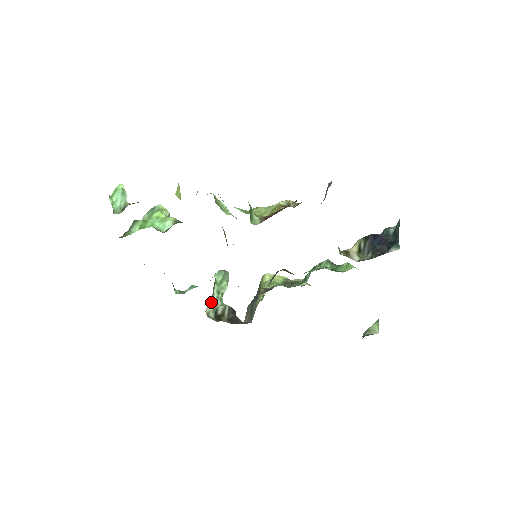
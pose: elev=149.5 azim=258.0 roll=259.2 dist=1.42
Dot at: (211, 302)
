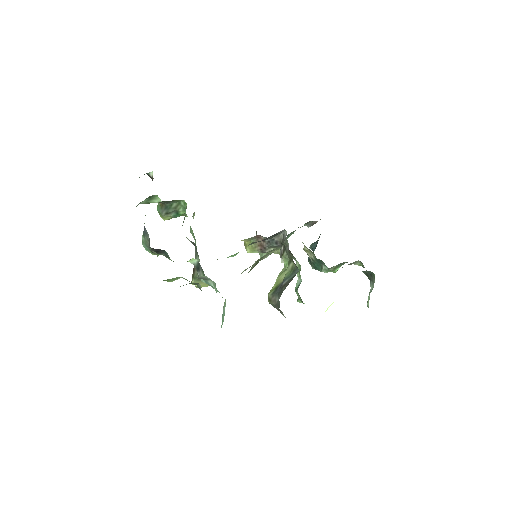
Dot at: occluded
